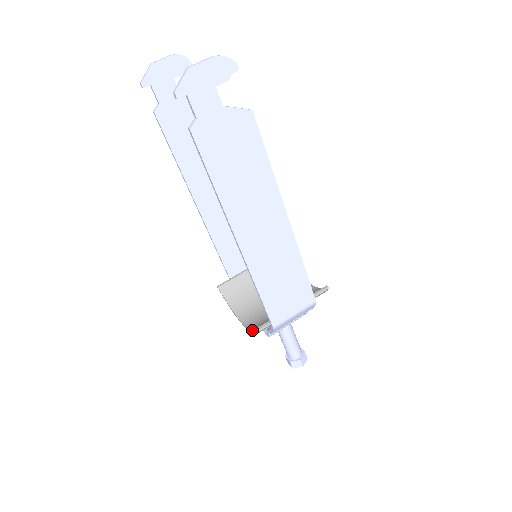
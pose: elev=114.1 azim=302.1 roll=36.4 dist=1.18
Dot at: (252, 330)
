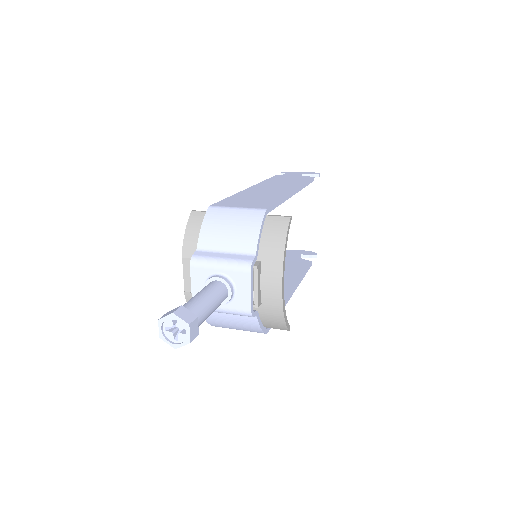
Dot at: (190, 235)
